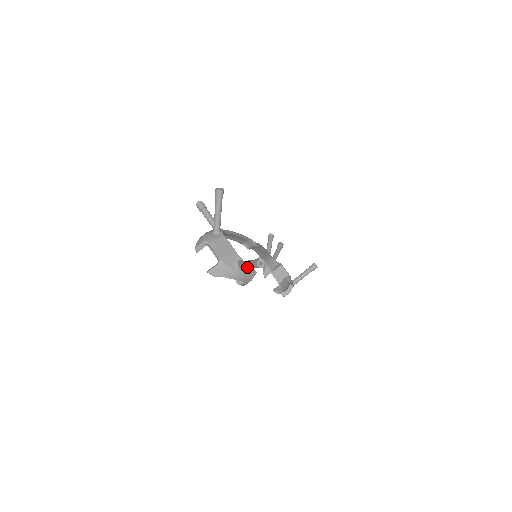
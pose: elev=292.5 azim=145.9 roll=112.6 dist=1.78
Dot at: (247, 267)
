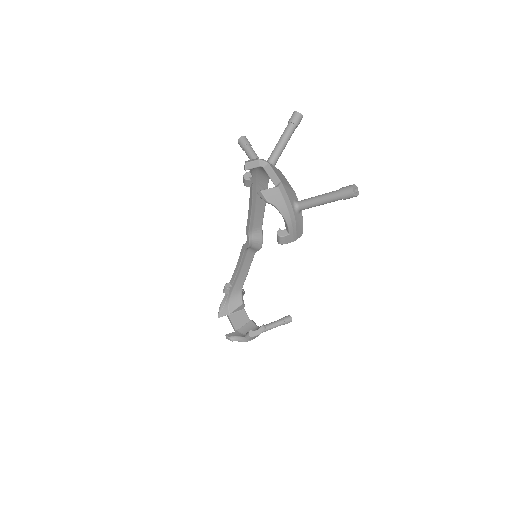
Dot at: (319, 202)
